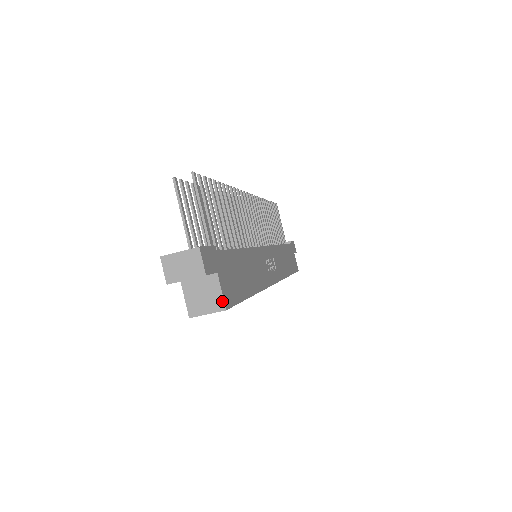
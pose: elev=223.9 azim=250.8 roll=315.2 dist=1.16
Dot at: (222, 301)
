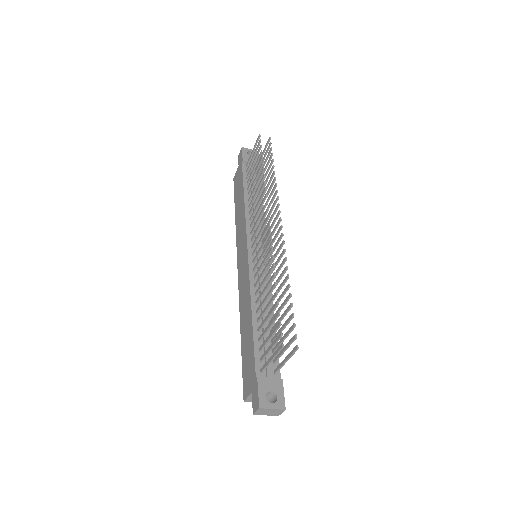
Dot at: occluded
